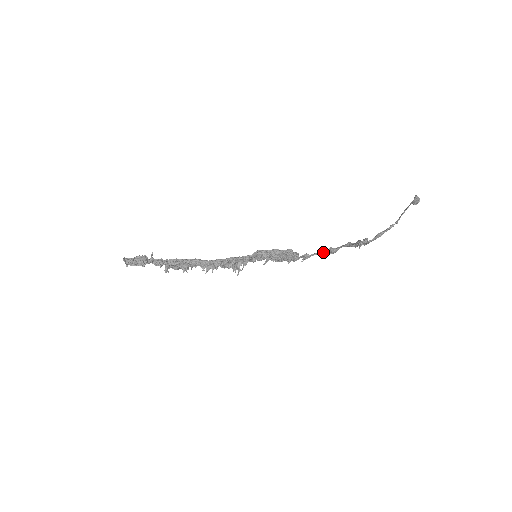
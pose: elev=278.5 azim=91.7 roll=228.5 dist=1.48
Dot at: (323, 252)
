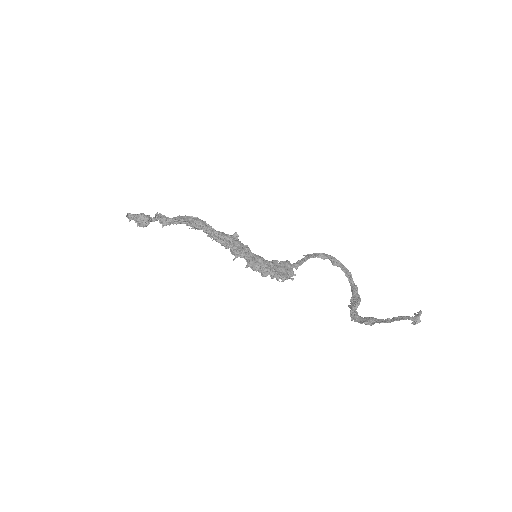
Dot at: (327, 258)
